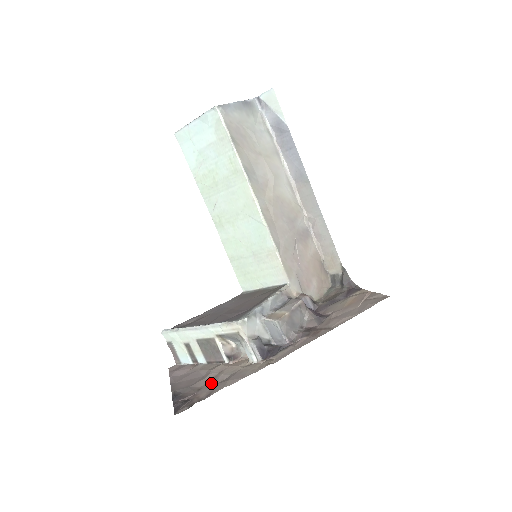
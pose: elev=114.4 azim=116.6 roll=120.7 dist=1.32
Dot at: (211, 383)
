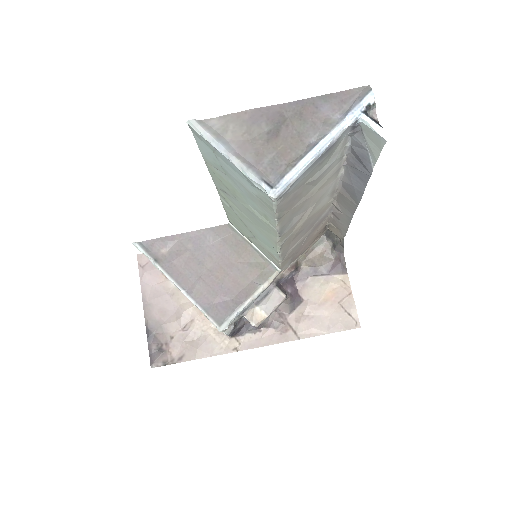
Dot at: (183, 336)
